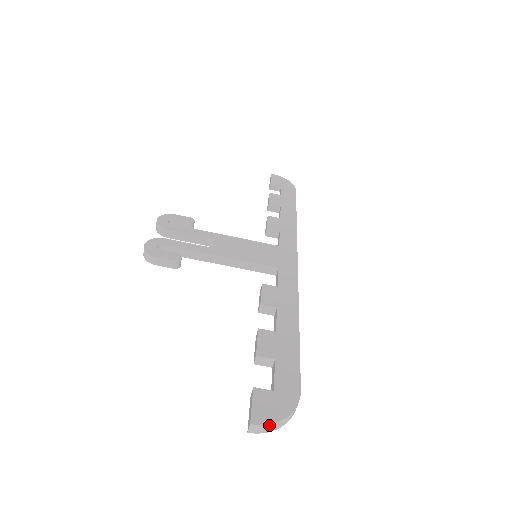
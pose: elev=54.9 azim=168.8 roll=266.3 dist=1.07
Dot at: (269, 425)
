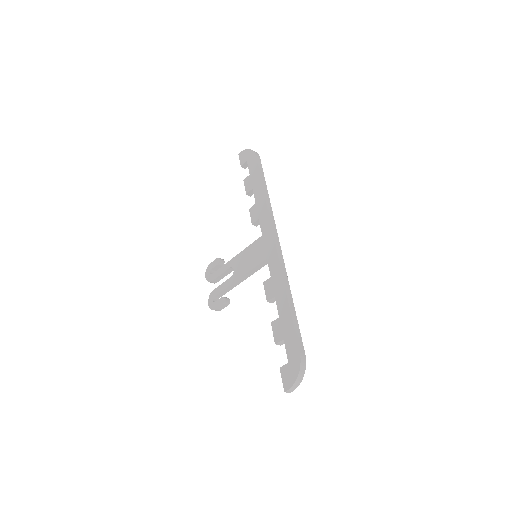
Dot at: (293, 386)
